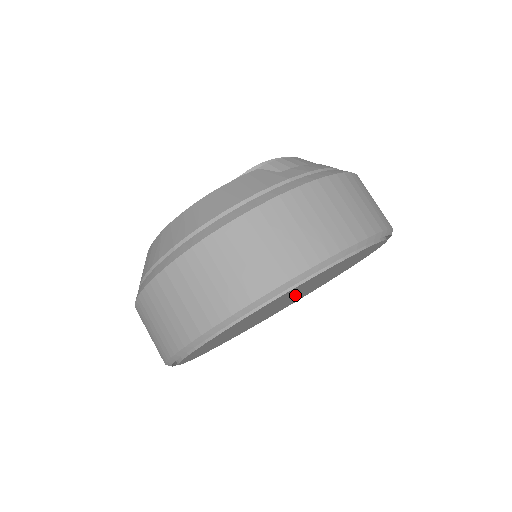
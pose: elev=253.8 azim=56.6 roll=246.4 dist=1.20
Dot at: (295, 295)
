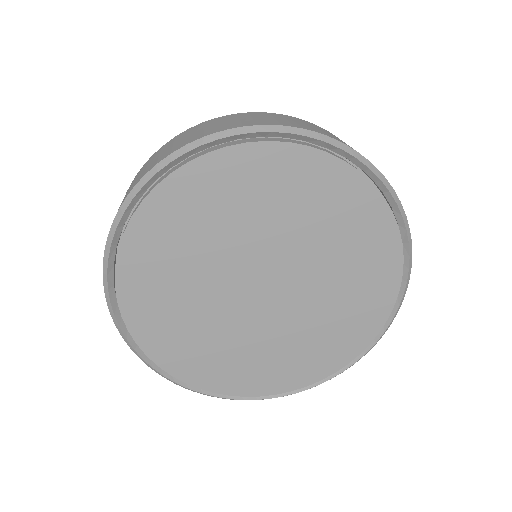
Dot at: (243, 269)
